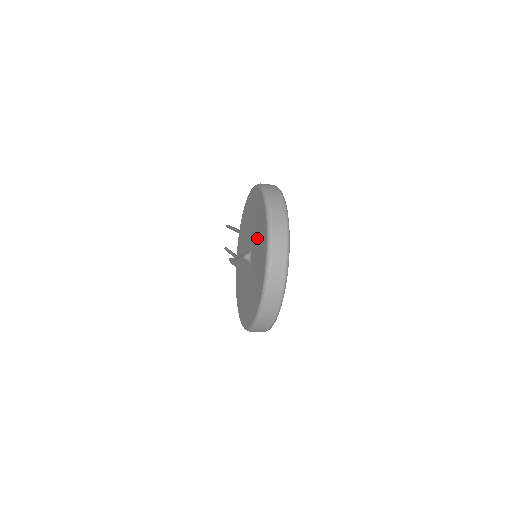
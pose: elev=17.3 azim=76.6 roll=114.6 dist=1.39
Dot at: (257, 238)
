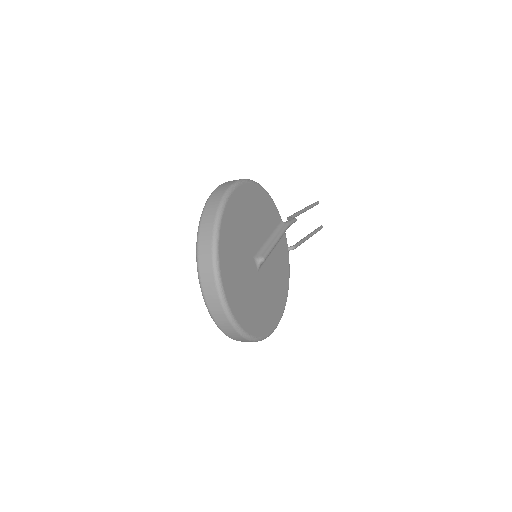
Dot at: occluded
